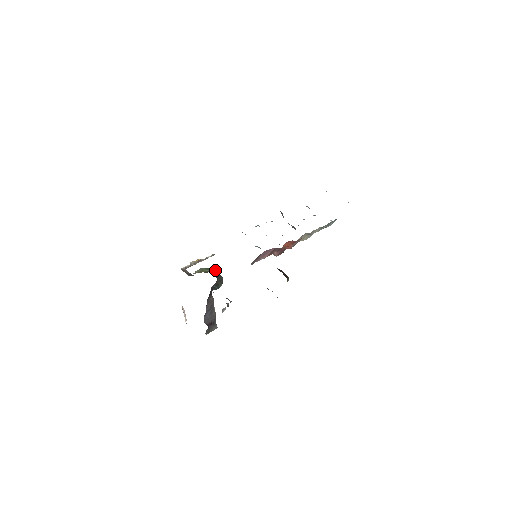
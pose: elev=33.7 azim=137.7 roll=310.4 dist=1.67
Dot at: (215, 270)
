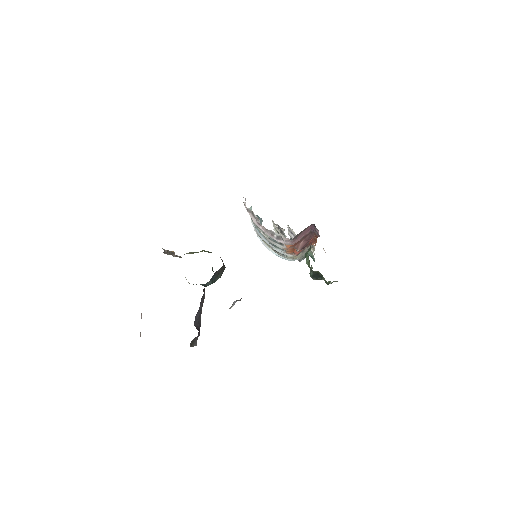
Dot at: occluded
